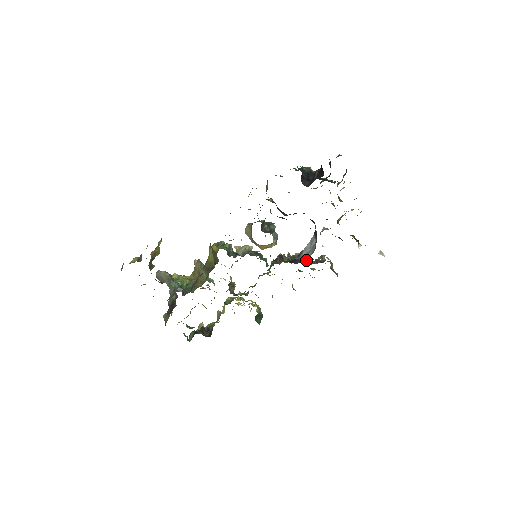
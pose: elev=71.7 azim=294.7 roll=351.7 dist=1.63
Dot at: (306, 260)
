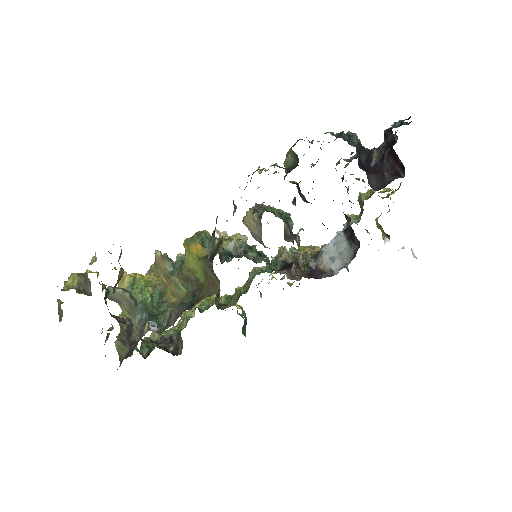
Dot at: (332, 273)
